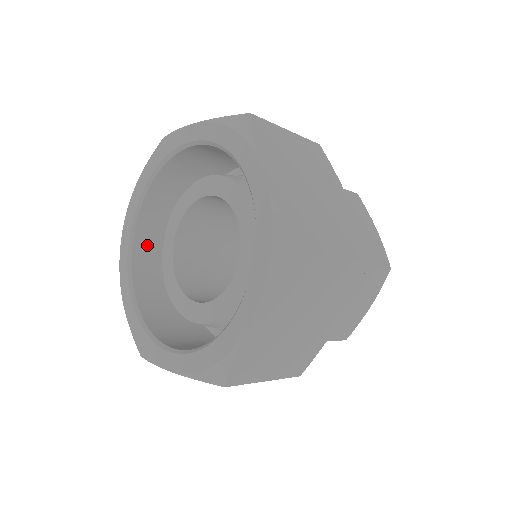
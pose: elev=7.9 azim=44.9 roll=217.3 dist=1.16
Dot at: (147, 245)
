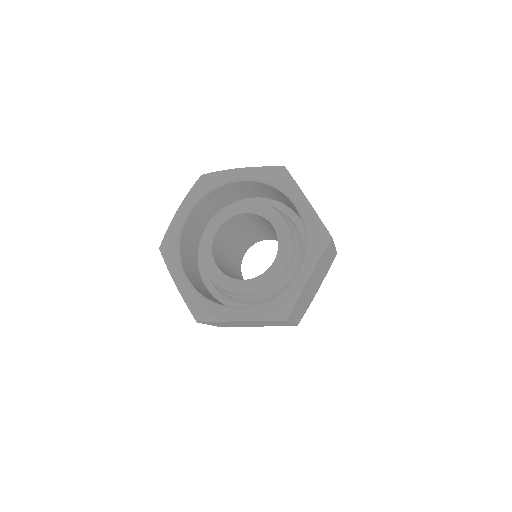
Dot at: (185, 247)
